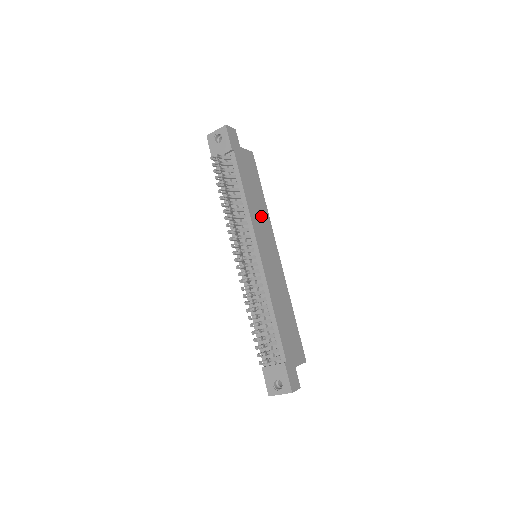
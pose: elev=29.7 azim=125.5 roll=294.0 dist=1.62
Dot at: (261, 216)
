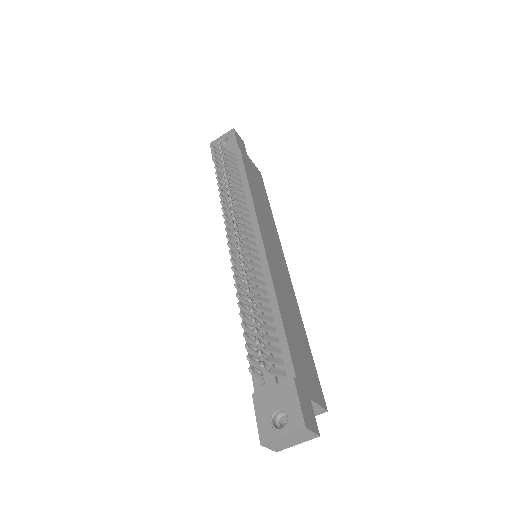
Dot at: (266, 217)
